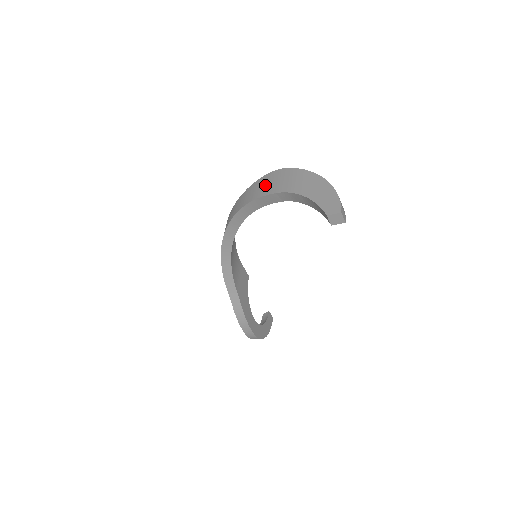
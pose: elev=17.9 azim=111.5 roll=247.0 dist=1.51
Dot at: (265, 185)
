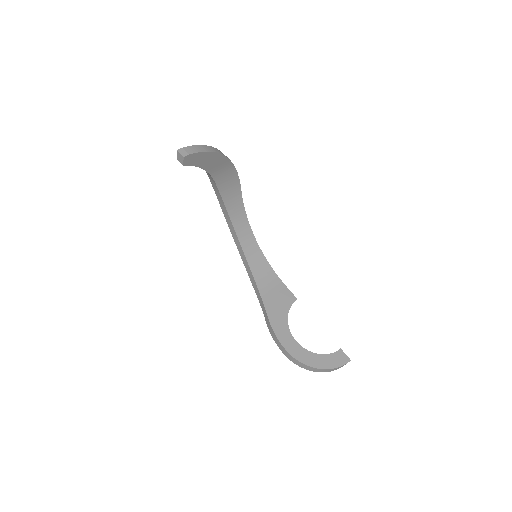
Dot at: occluded
